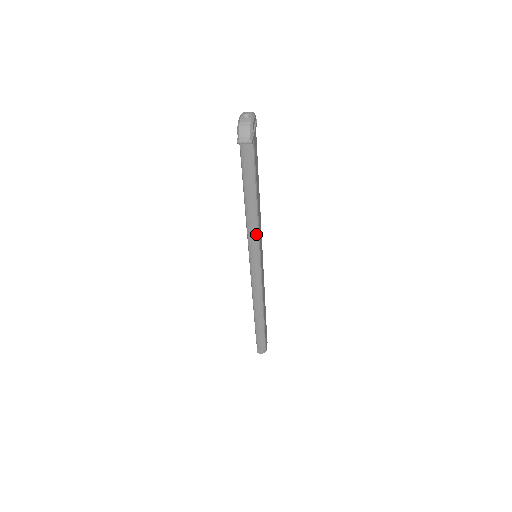
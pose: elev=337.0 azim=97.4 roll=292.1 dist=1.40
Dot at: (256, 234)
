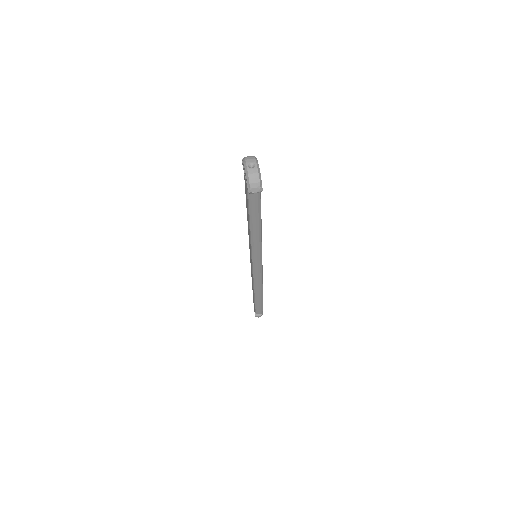
Dot at: (259, 245)
